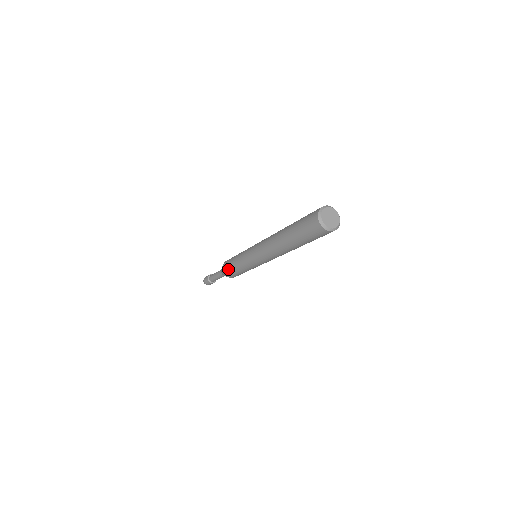
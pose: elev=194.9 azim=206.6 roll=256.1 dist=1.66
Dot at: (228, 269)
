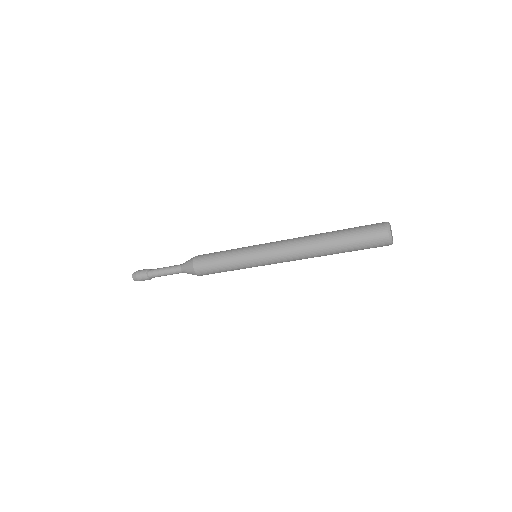
Dot at: (207, 266)
